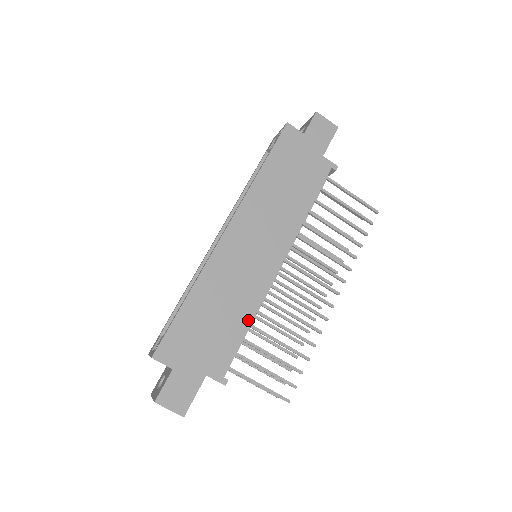
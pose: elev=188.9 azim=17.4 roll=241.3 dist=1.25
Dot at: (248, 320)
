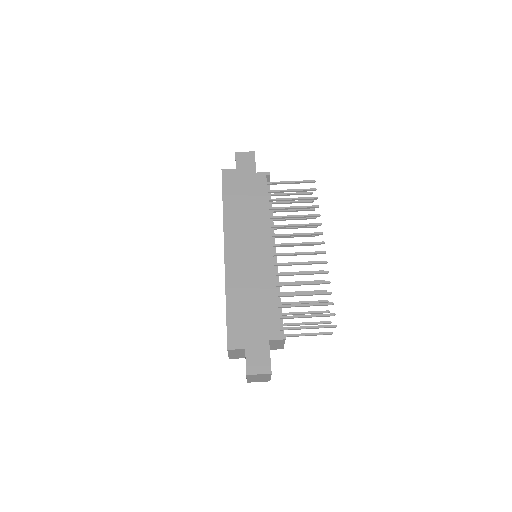
Dot at: (274, 292)
